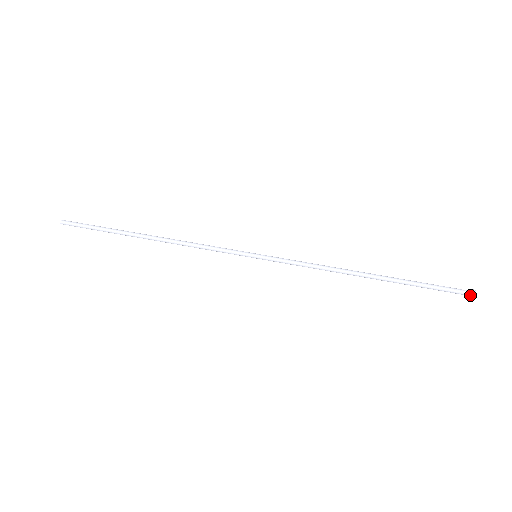
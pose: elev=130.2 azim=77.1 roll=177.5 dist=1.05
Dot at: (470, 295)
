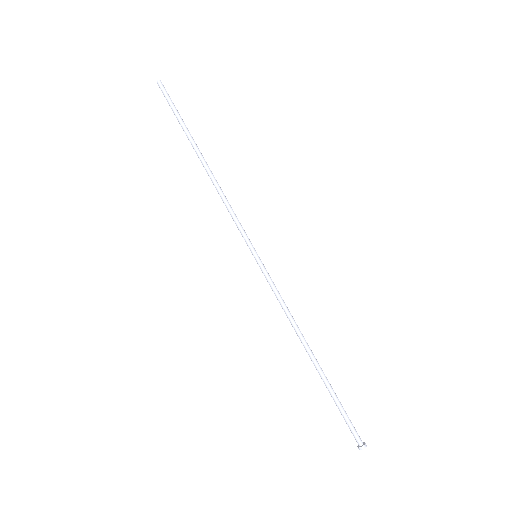
Dot at: (359, 445)
